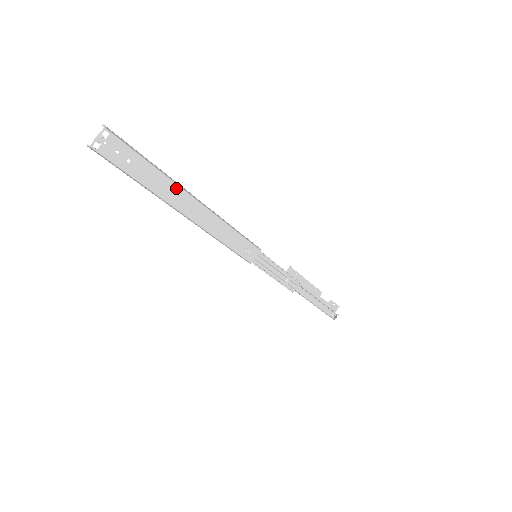
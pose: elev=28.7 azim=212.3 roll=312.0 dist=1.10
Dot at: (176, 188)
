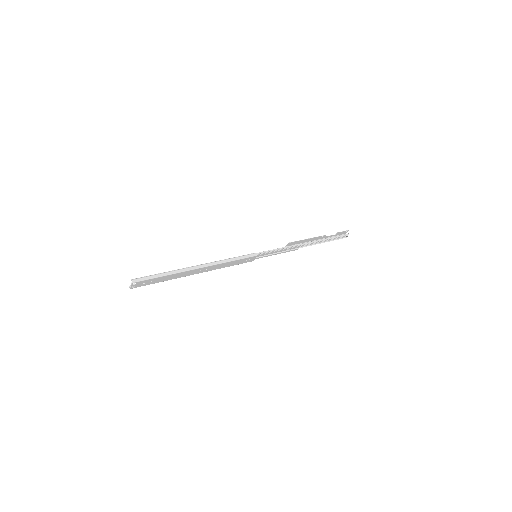
Dot at: (183, 272)
